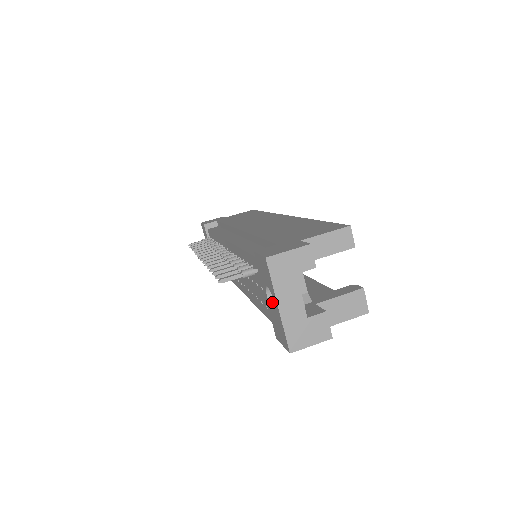
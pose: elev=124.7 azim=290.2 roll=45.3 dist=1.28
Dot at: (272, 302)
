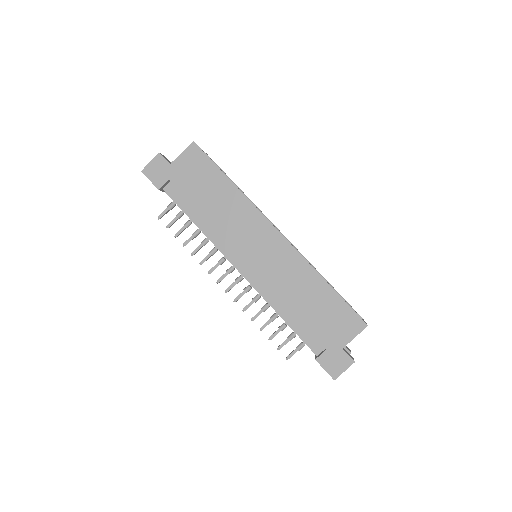
Dot at: occluded
